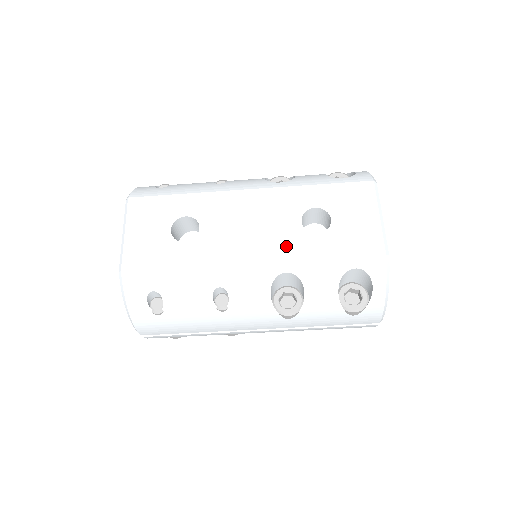
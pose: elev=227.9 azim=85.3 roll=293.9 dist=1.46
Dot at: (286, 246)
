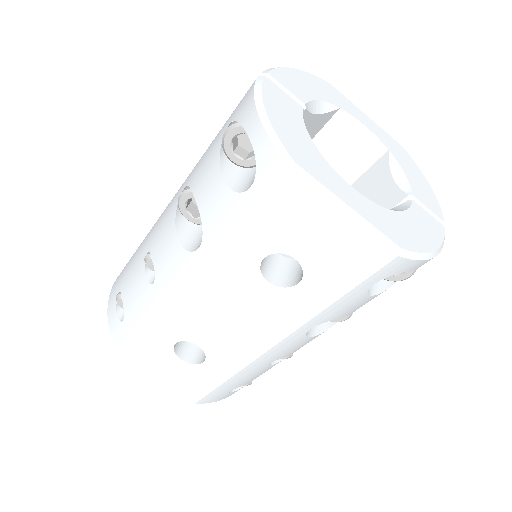
Dot at: (283, 315)
